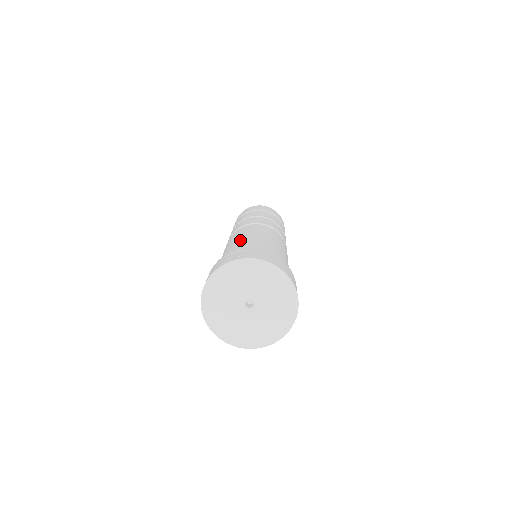
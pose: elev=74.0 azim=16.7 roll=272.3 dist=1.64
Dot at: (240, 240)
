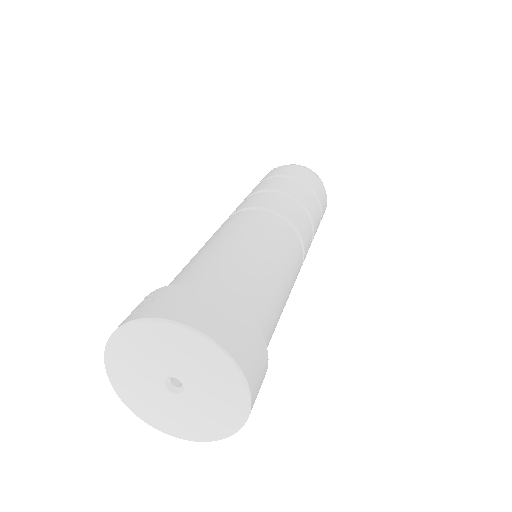
Dot at: (194, 256)
